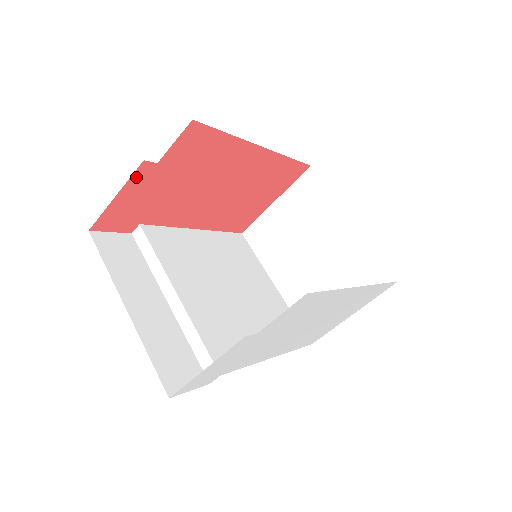
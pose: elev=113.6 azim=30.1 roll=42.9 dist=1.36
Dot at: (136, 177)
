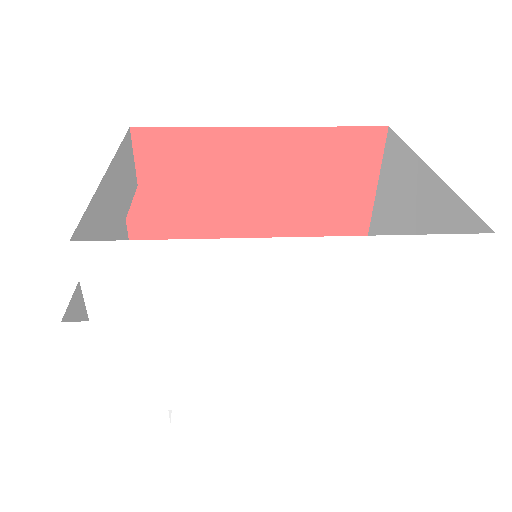
Dot at: (130, 206)
